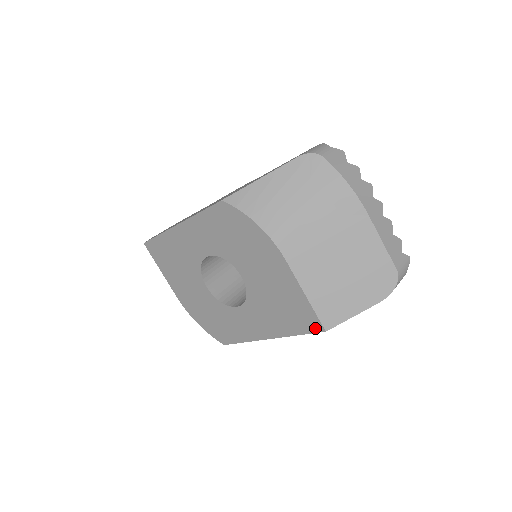
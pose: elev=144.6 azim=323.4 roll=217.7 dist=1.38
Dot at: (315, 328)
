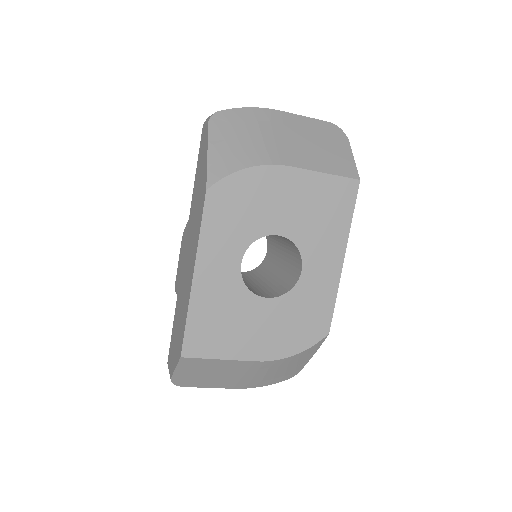
Dot at: (353, 189)
